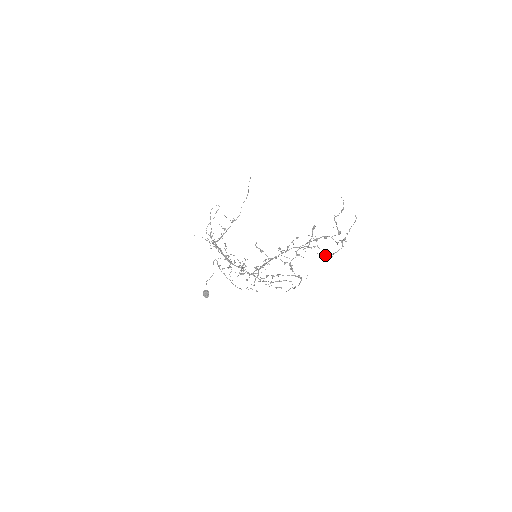
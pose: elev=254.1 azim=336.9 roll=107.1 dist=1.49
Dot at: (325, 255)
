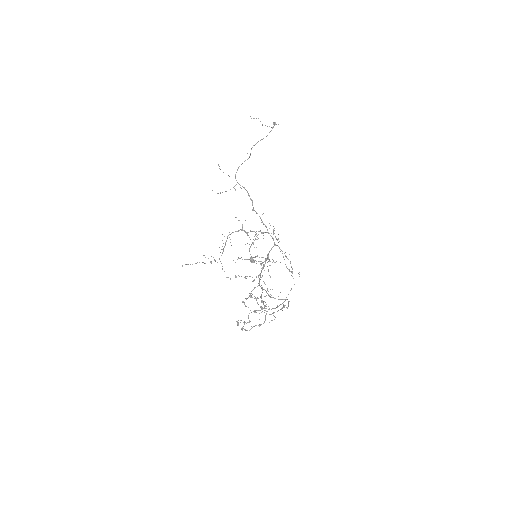
Dot at: (284, 299)
